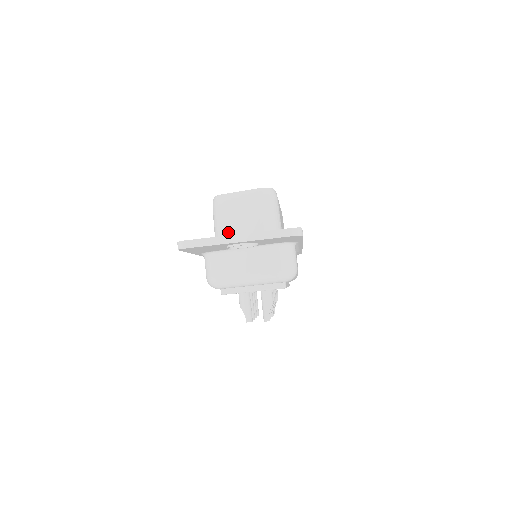
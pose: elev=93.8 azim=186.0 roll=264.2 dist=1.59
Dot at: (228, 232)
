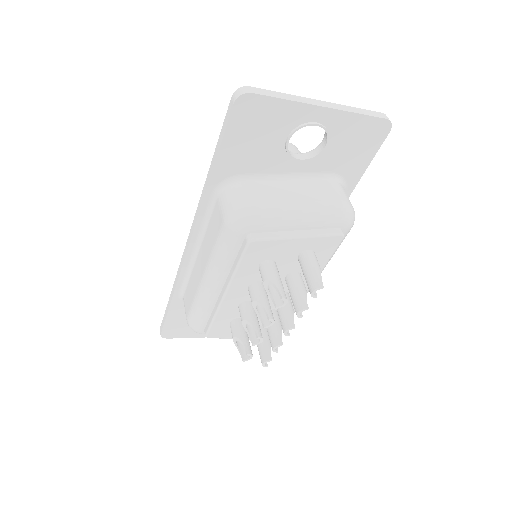
Dot at: occluded
